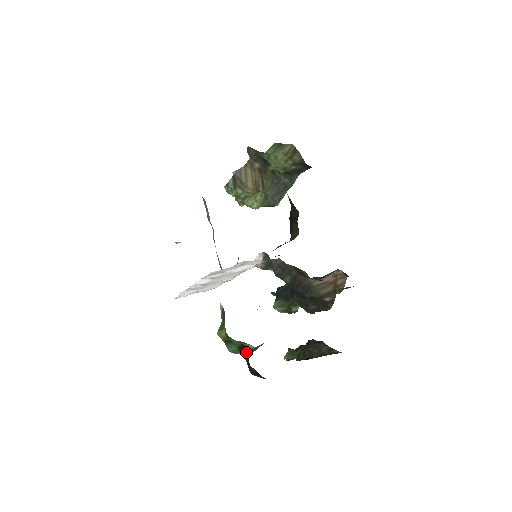
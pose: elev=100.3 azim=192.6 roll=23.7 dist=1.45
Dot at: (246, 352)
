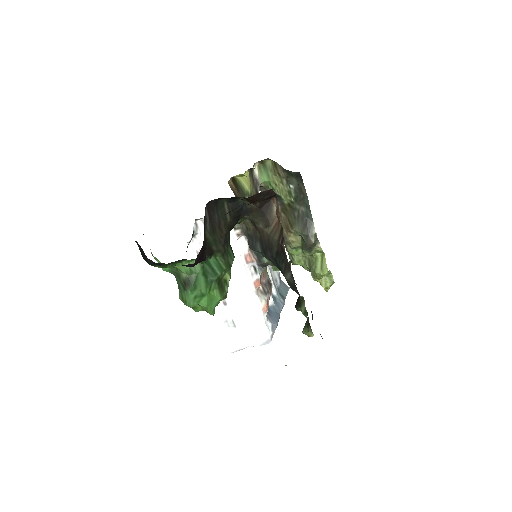
Dot at: occluded
